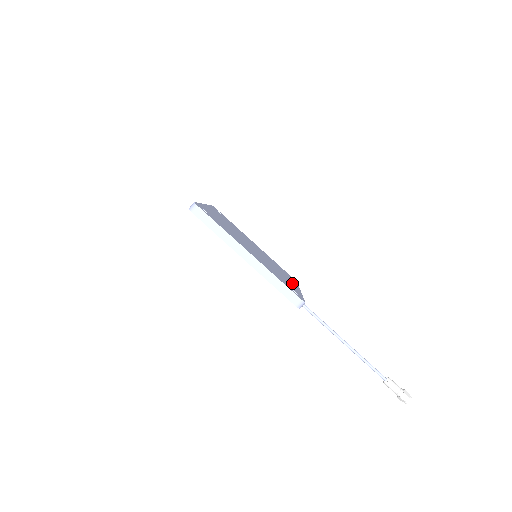
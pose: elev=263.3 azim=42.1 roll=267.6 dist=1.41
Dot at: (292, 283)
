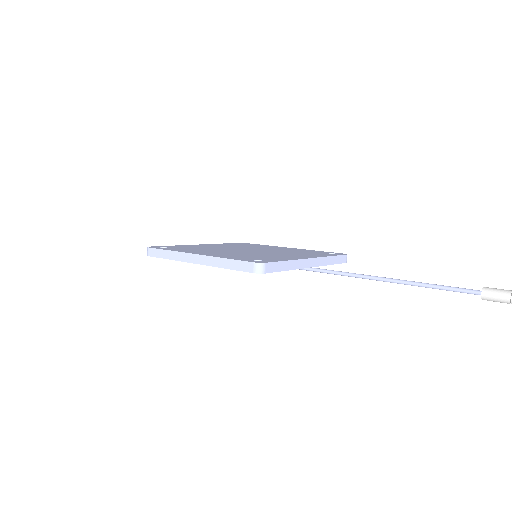
Dot at: occluded
